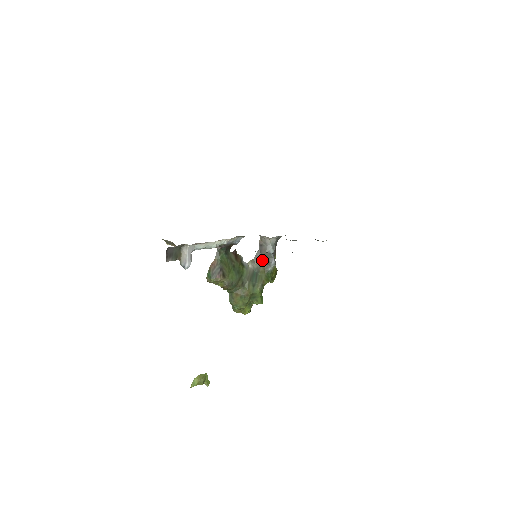
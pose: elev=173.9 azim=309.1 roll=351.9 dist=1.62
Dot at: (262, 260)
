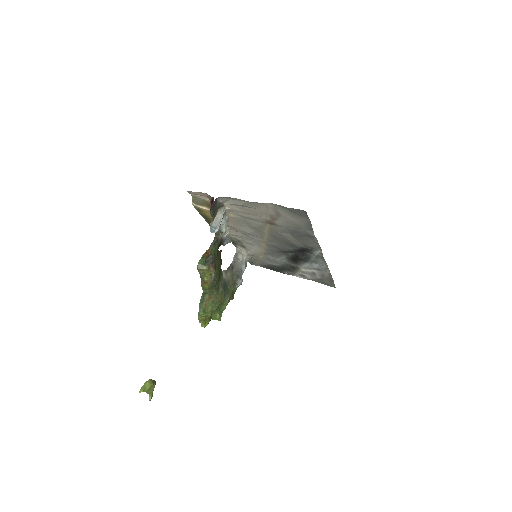
Dot at: (233, 274)
